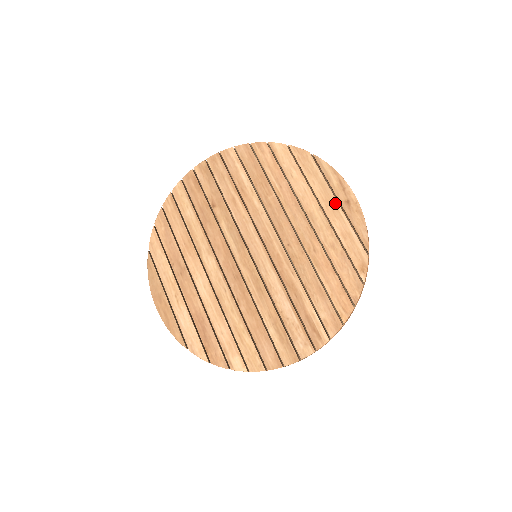
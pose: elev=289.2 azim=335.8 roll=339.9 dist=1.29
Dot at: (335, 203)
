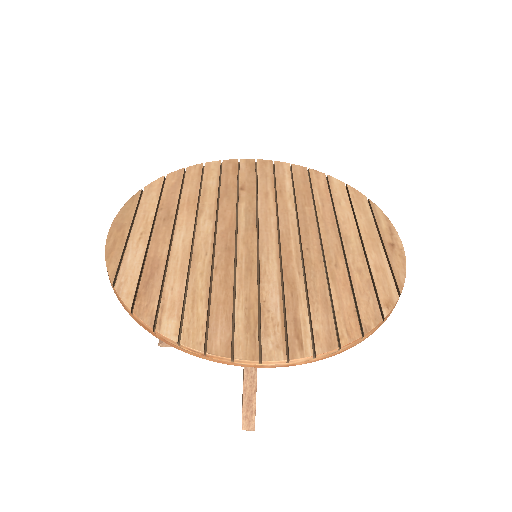
Dot at: (378, 240)
